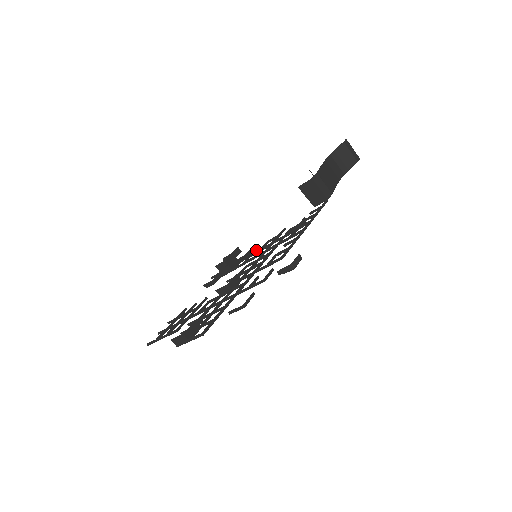
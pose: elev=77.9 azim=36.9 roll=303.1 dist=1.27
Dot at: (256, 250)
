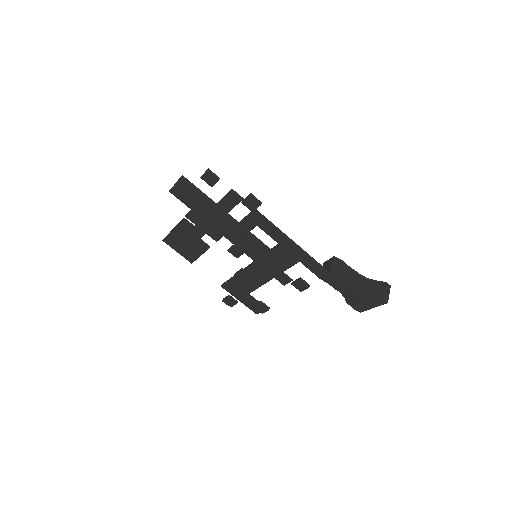
Dot at: (265, 281)
